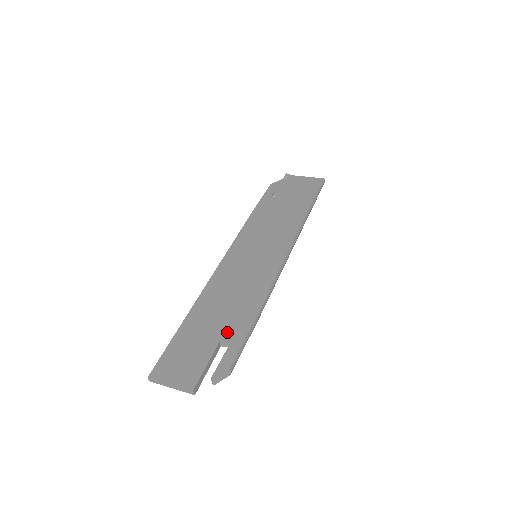
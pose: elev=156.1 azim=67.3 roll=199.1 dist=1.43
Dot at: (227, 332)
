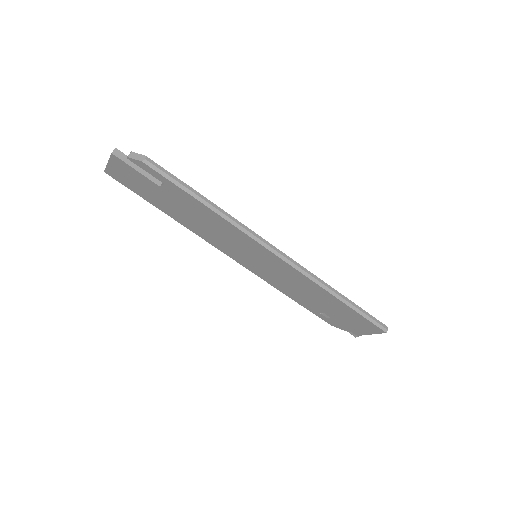
Dot at: occluded
